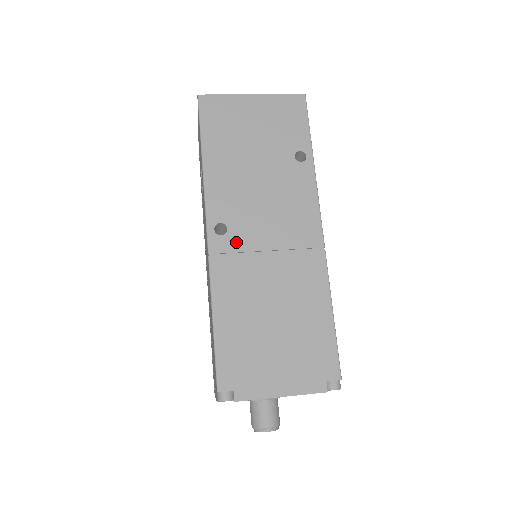
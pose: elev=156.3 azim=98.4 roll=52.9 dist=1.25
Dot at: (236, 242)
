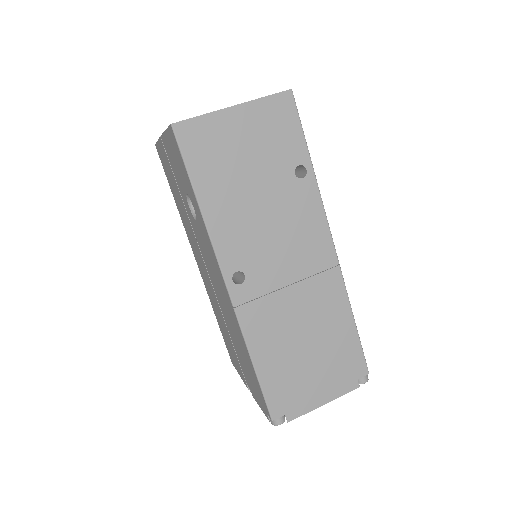
Dot at: (257, 286)
